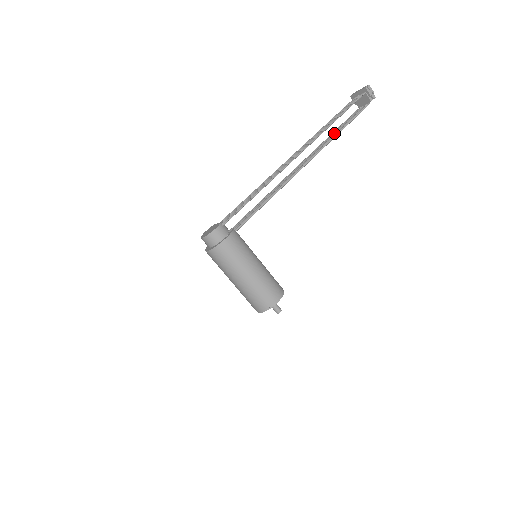
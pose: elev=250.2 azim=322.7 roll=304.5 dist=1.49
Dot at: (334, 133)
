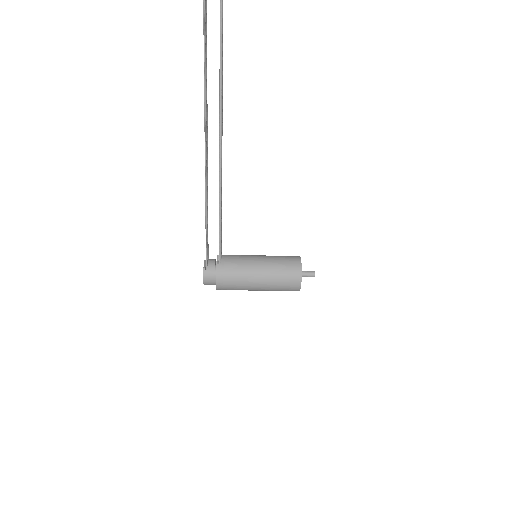
Dot at: occluded
